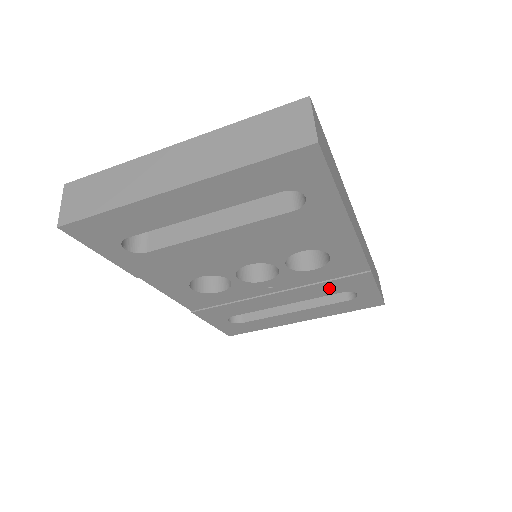
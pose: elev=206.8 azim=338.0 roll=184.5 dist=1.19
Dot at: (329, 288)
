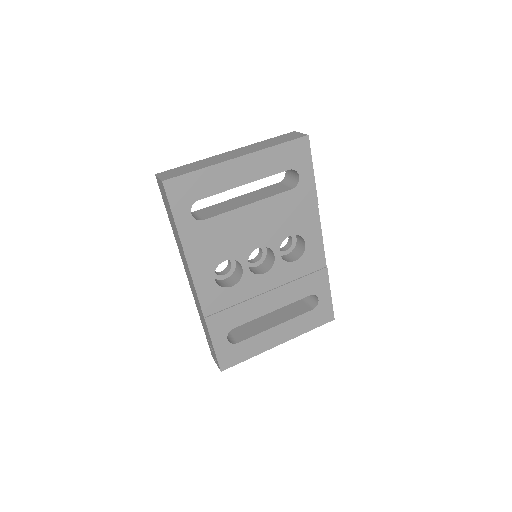
Dot at: (302, 288)
